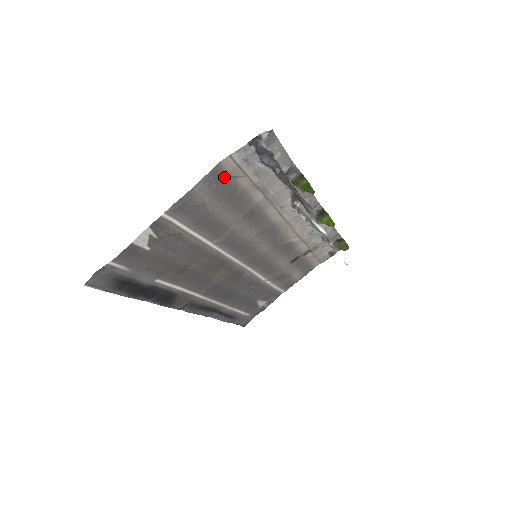
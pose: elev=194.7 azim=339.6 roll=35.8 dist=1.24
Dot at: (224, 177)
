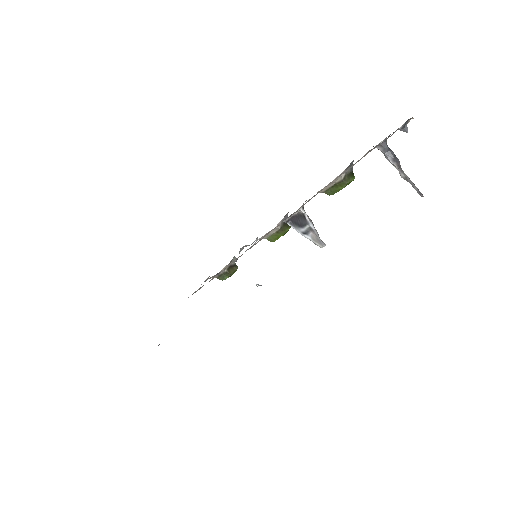
Dot at: occluded
